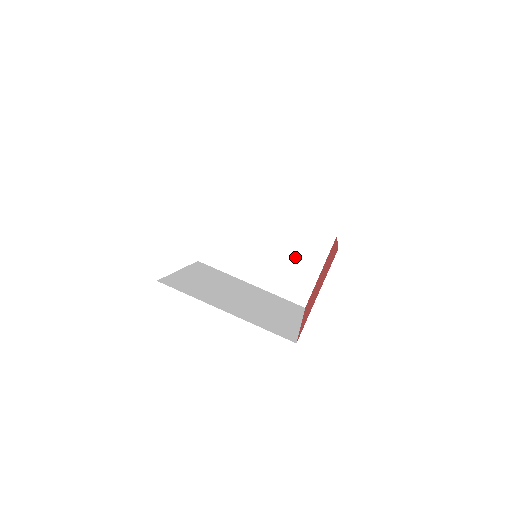
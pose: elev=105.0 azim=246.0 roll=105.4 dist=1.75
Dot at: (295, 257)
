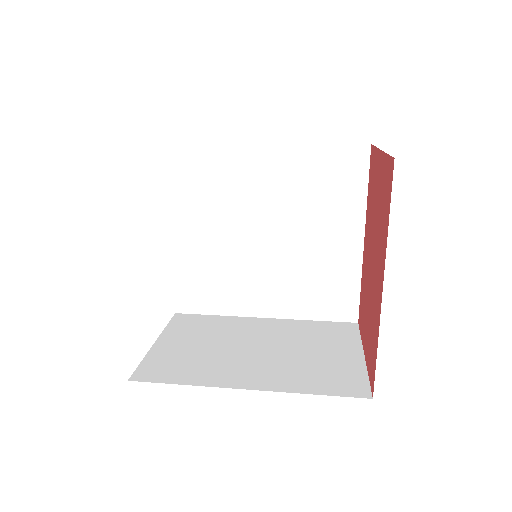
Dot at: (311, 348)
